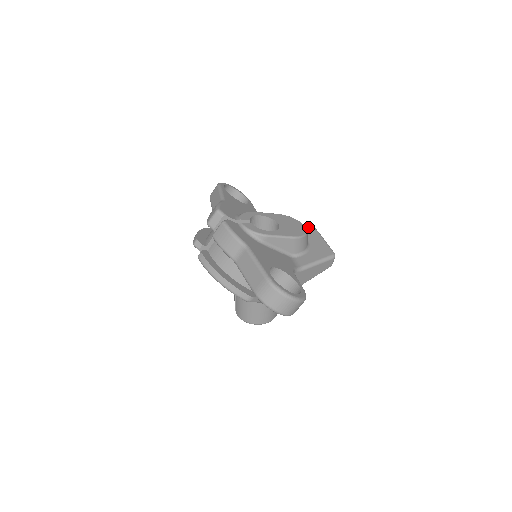
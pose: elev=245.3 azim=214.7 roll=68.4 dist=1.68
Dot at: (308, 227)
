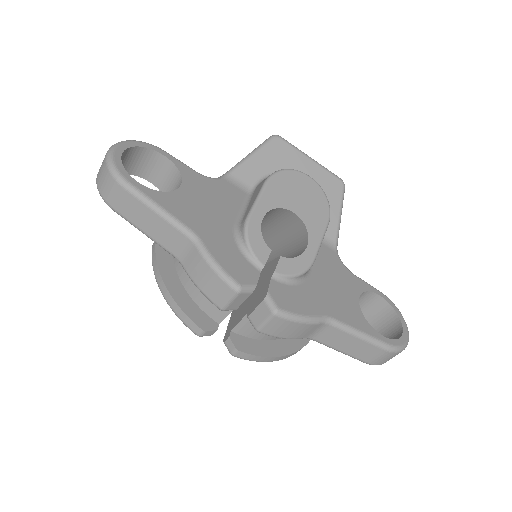
Dot at: (276, 146)
